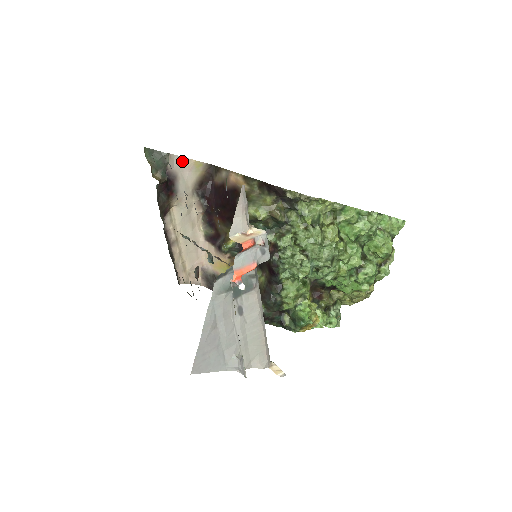
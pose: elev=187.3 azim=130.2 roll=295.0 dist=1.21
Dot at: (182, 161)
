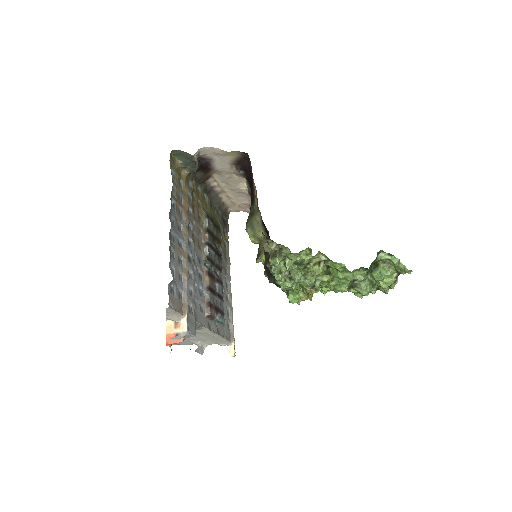
Dot at: (215, 150)
